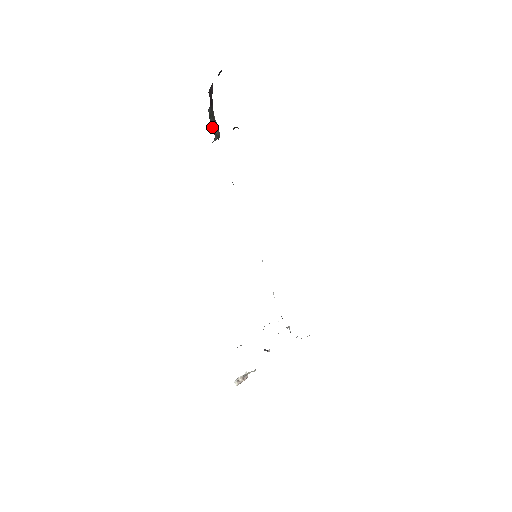
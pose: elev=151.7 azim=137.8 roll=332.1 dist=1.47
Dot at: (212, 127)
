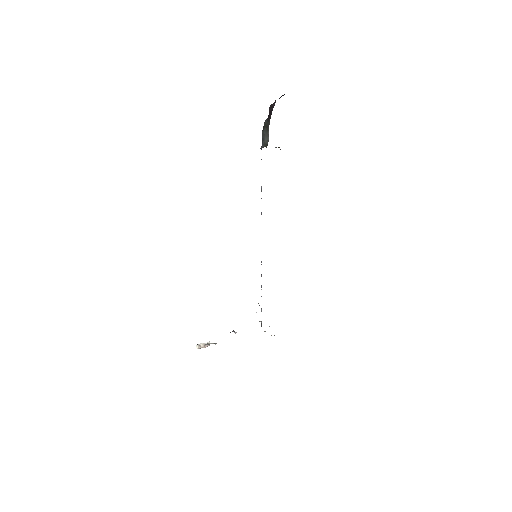
Dot at: (263, 136)
